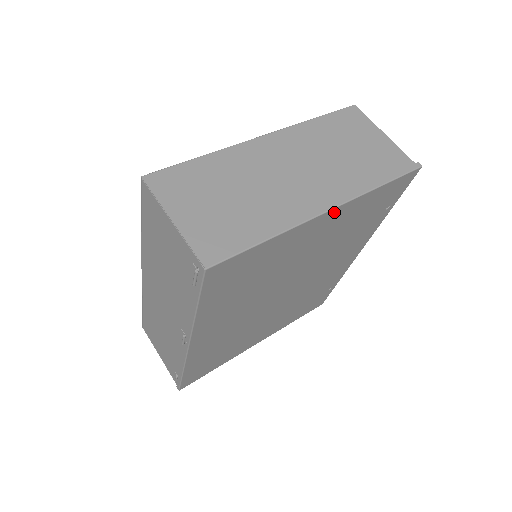
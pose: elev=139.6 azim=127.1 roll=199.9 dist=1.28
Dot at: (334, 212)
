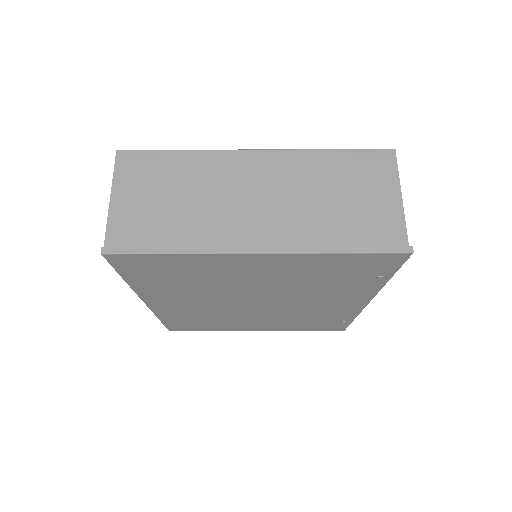
Dot at: (267, 256)
